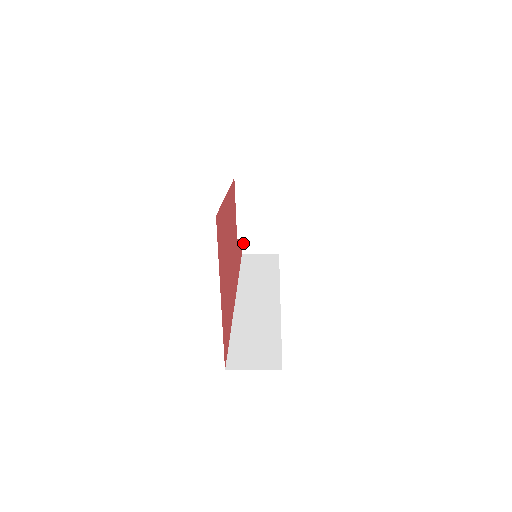
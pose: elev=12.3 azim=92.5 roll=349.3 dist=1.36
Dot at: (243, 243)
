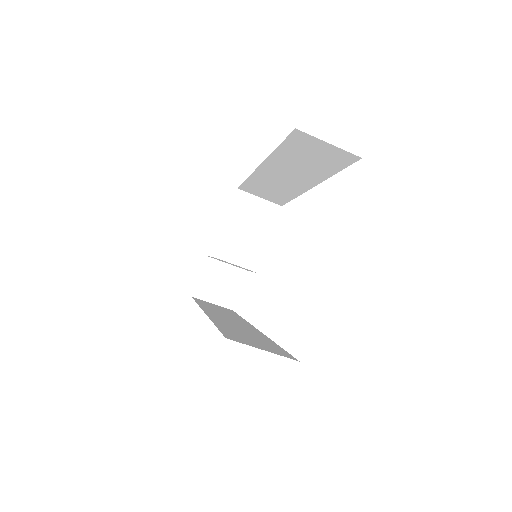
Dot at: (198, 283)
